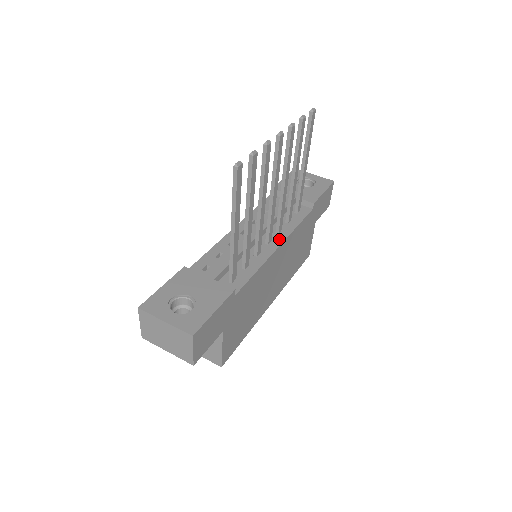
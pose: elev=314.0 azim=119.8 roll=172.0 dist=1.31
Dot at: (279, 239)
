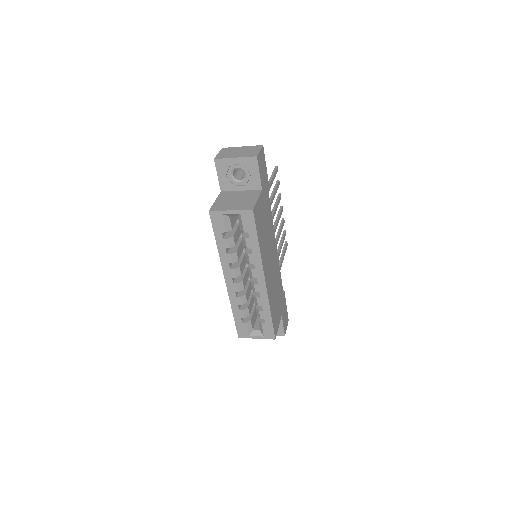
Dot at: occluded
